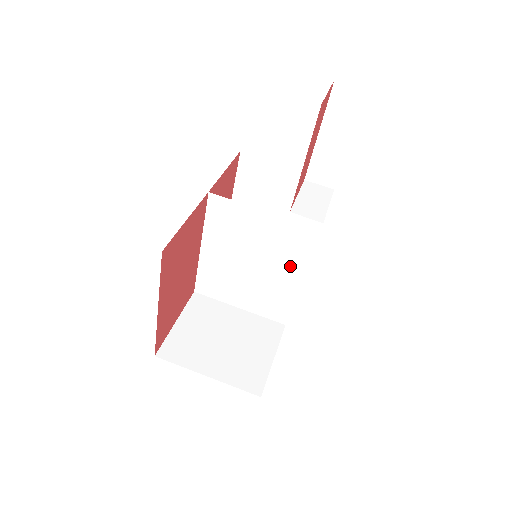
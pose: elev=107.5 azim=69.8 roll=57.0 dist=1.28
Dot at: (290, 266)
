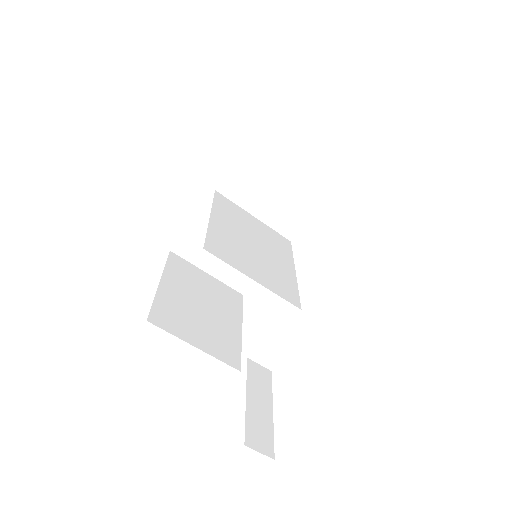
Dot at: (285, 272)
